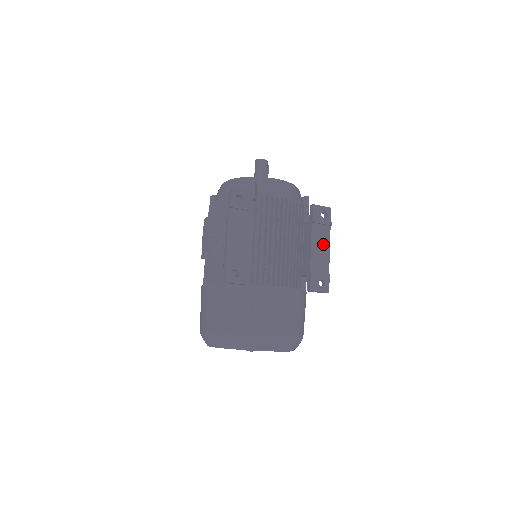
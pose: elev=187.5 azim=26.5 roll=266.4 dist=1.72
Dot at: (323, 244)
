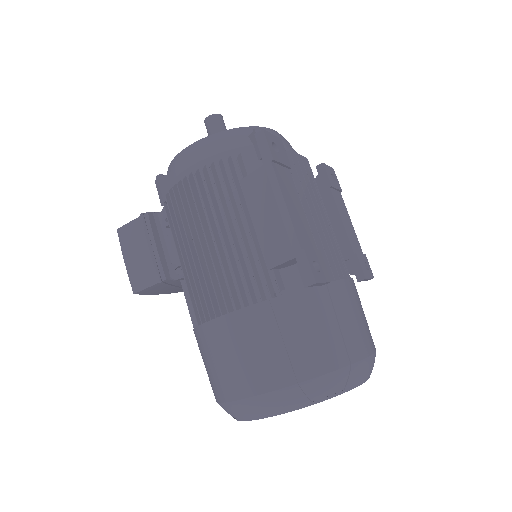
Dot at: (346, 215)
